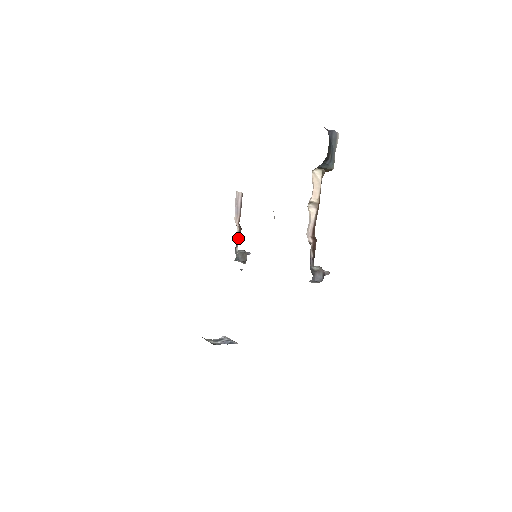
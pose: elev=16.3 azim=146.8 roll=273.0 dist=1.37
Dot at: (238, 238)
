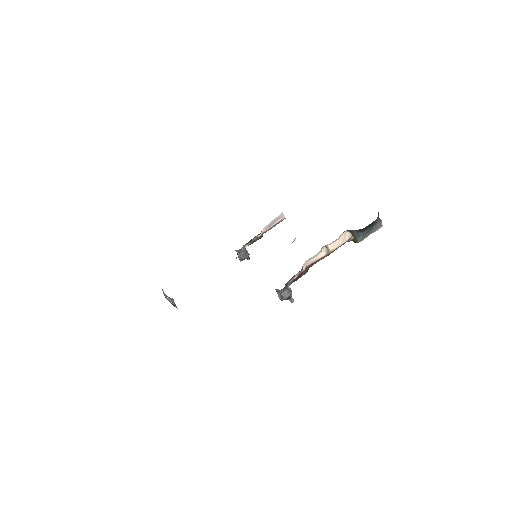
Dot at: (254, 240)
